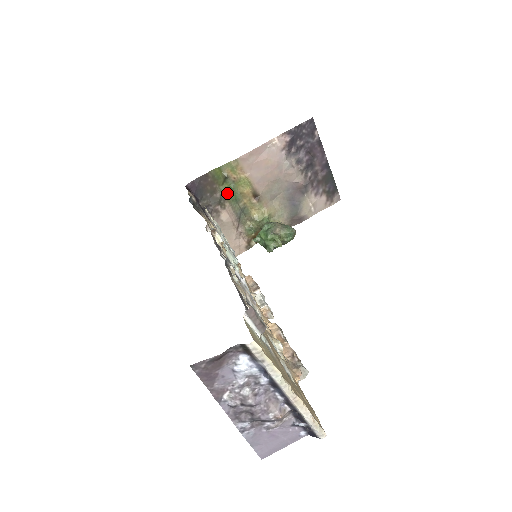
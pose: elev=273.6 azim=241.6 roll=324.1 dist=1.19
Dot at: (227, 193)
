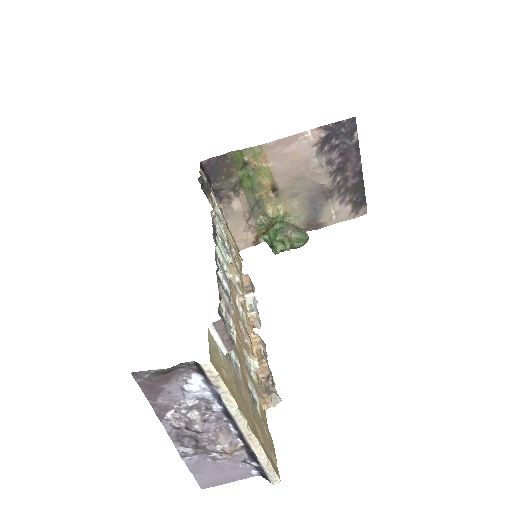
Dot at: (244, 180)
